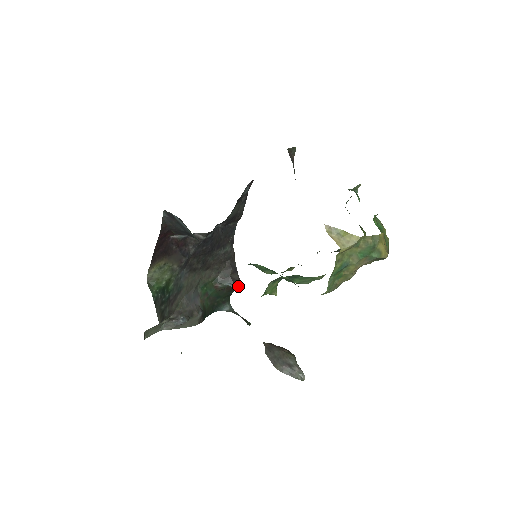
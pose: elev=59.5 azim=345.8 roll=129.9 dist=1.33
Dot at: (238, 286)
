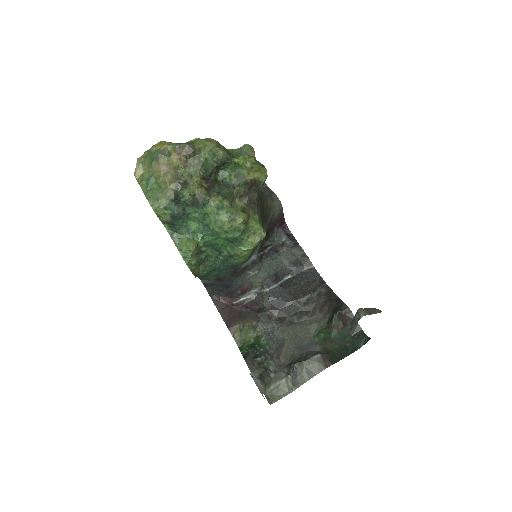
Dot at: (350, 311)
